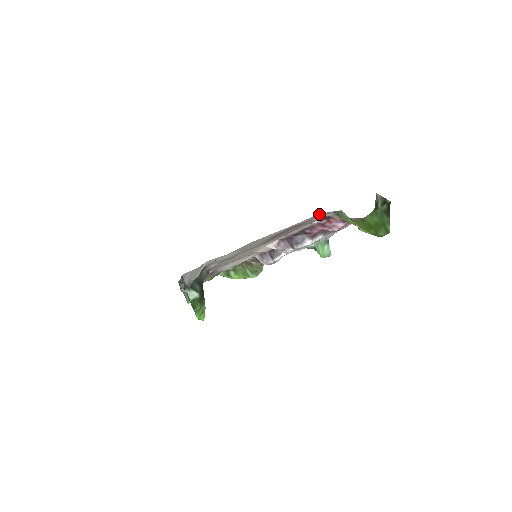
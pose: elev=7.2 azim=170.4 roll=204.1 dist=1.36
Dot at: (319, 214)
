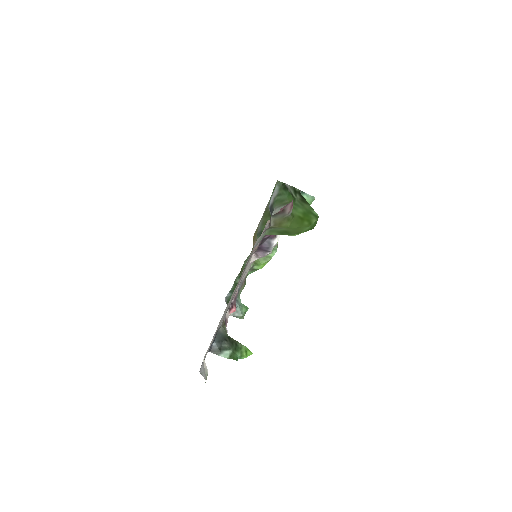
Dot at: occluded
